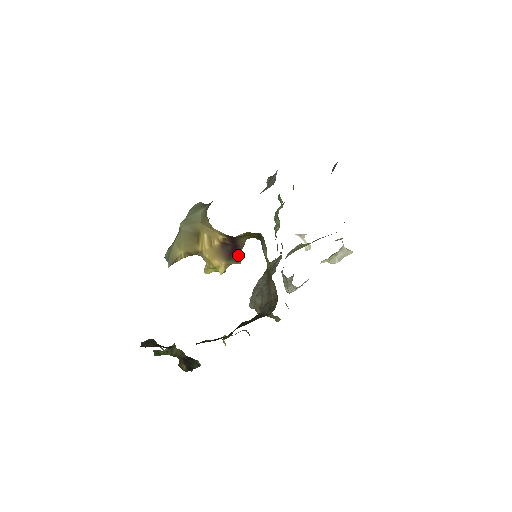
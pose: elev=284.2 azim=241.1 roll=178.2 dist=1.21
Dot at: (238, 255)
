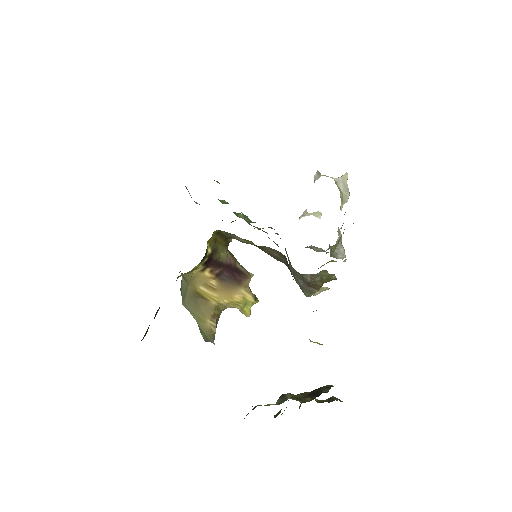
Dot at: (242, 271)
